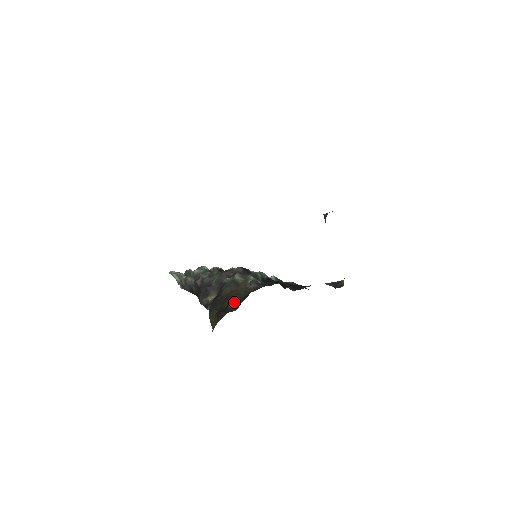
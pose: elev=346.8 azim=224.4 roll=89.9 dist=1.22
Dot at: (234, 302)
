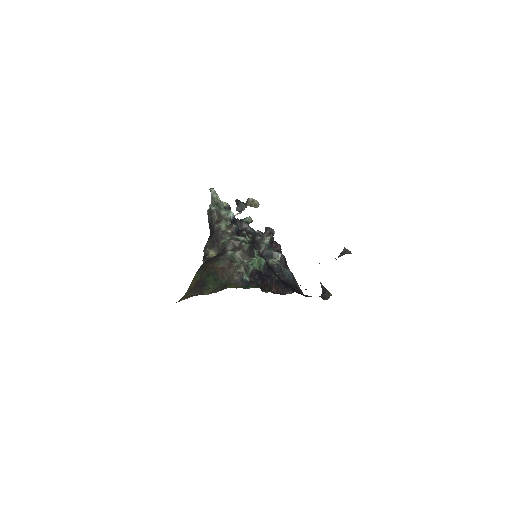
Dot at: (214, 283)
